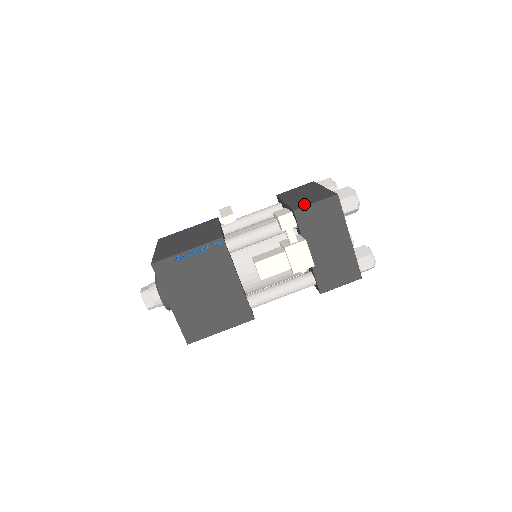
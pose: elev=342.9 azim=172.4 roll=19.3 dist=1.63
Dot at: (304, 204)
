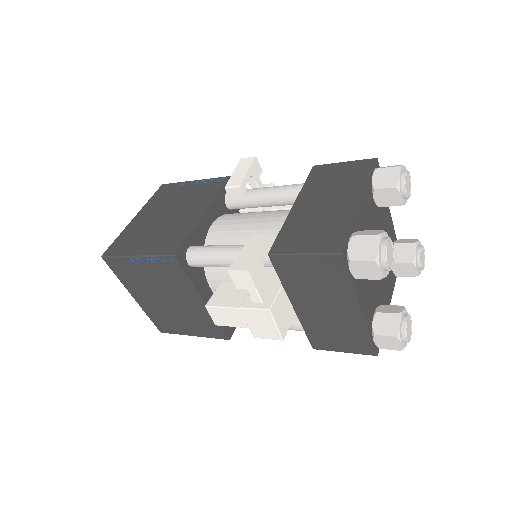
Dot at: (291, 245)
